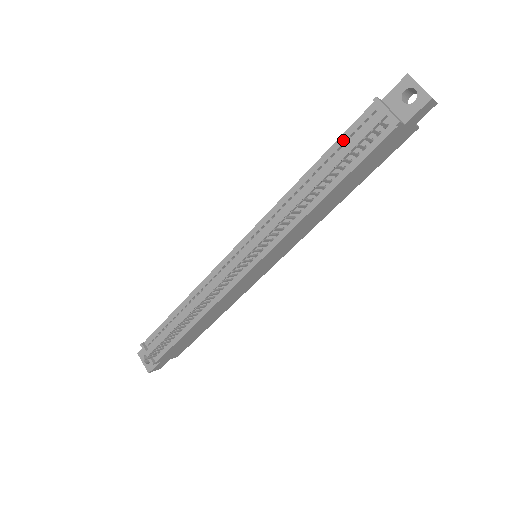
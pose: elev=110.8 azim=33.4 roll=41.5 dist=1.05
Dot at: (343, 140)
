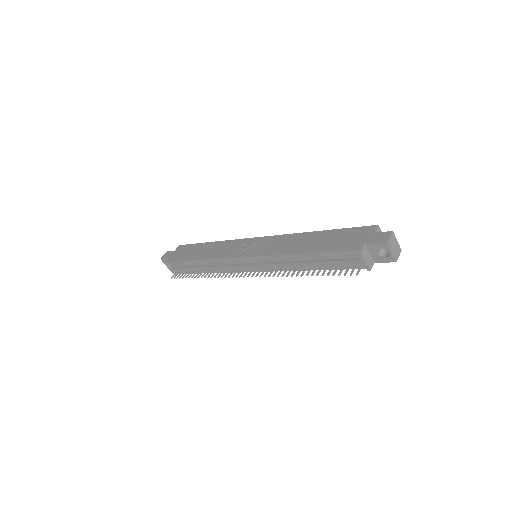
Dot at: (332, 254)
